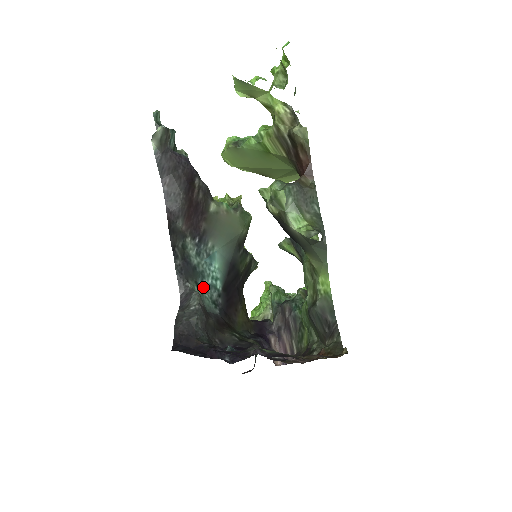
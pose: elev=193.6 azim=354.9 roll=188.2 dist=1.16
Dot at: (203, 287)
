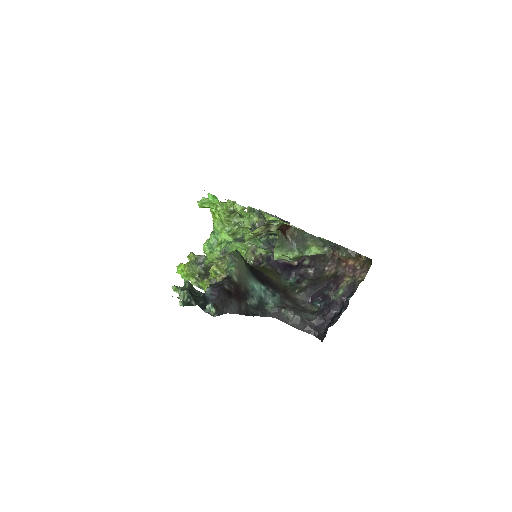
Dot at: (266, 300)
